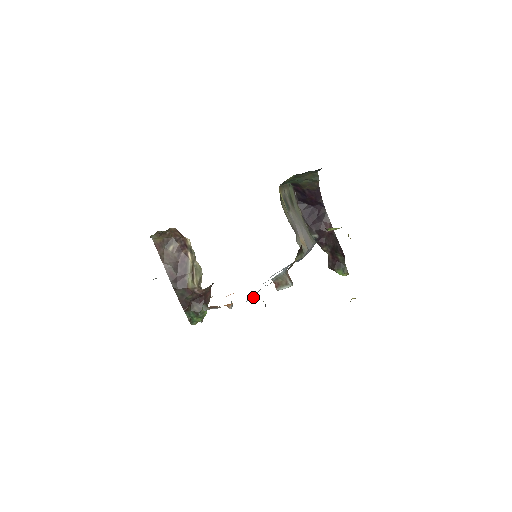
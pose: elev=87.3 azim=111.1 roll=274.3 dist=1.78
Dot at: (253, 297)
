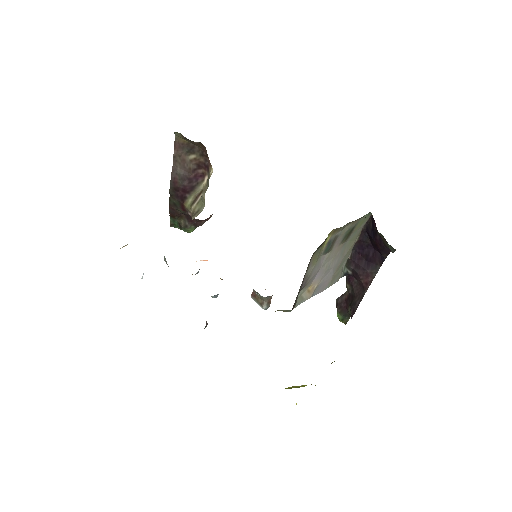
Dot at: occluded
